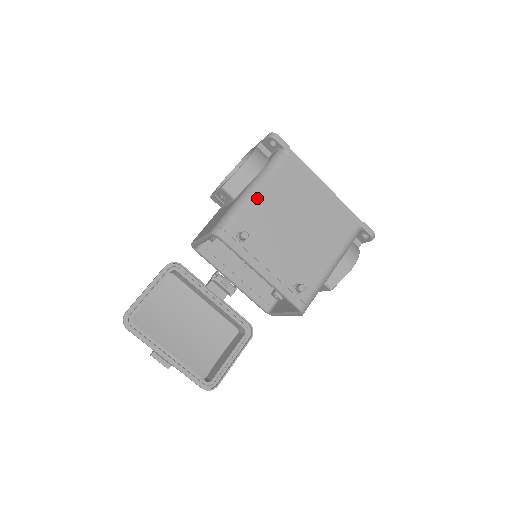
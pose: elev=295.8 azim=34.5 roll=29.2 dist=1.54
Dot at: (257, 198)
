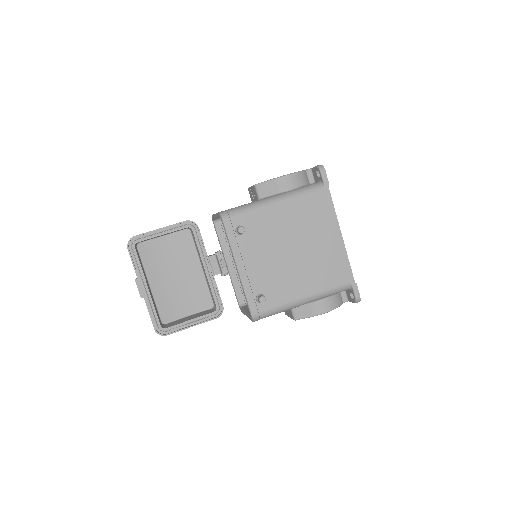
Dot at: (273, 208)
